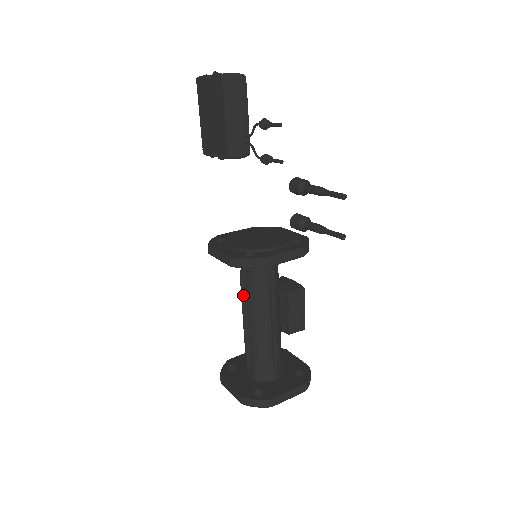
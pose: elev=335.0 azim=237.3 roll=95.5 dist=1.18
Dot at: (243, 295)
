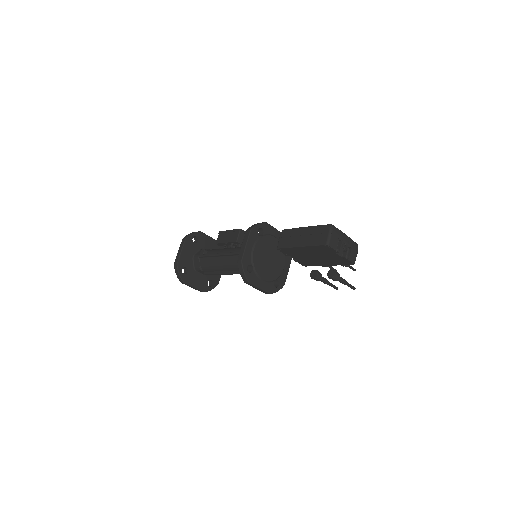
Dot at: occluded
